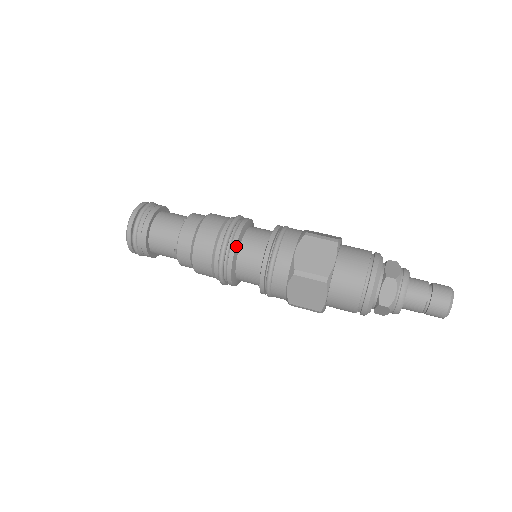
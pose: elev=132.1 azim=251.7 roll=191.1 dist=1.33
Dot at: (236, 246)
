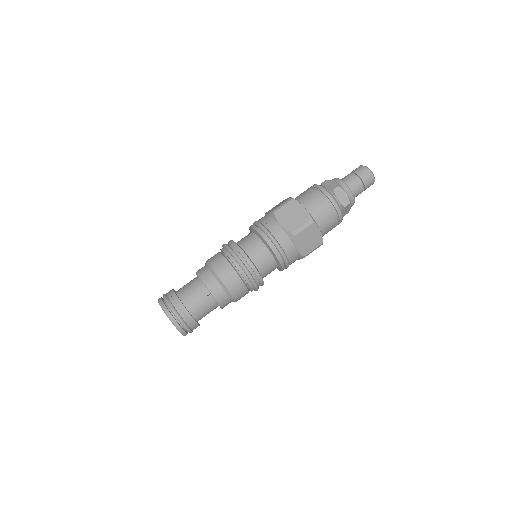
Dot at: (262, 279)
